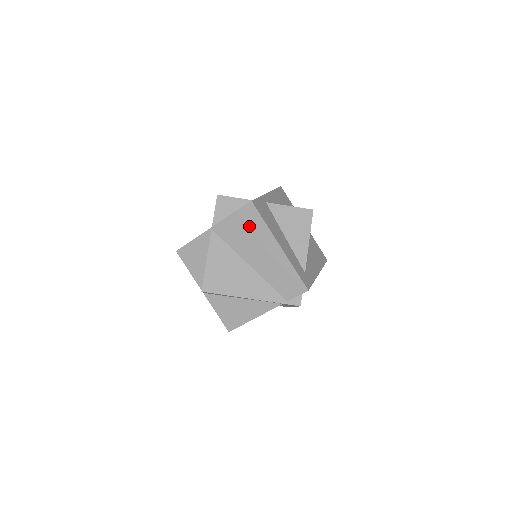
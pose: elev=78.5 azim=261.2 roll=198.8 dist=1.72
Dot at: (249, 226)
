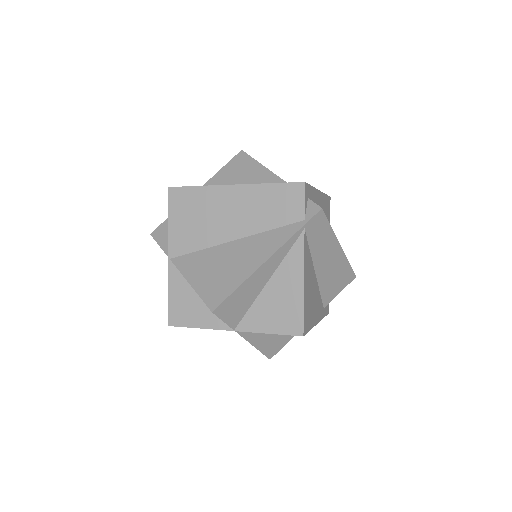
Dot at: (191, 209)
